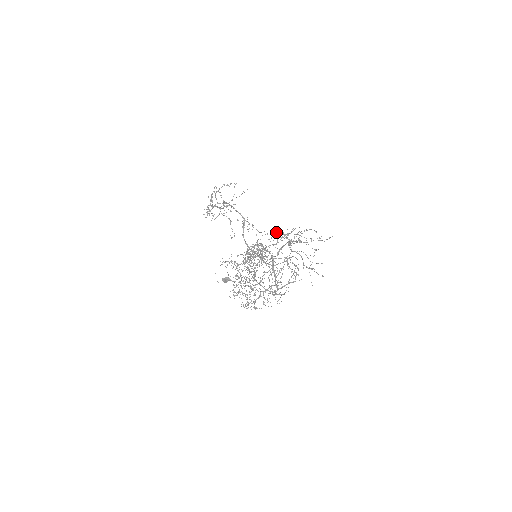
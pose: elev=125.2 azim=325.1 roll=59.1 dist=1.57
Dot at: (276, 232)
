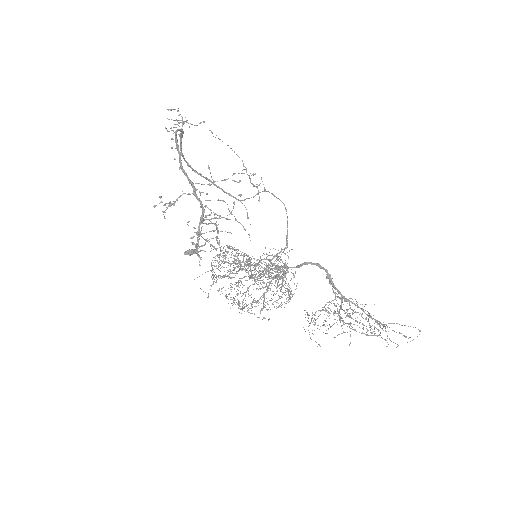
Dot at: occluded
